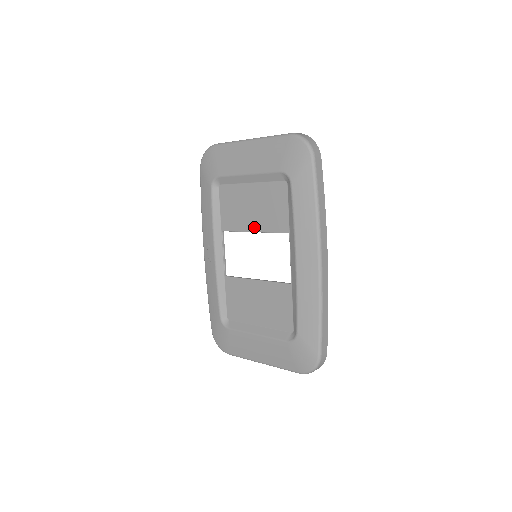
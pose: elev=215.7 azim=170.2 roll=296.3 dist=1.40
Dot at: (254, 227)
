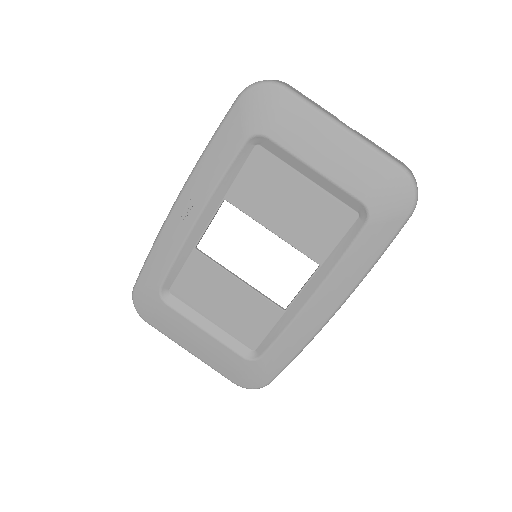
Dot at: (277, 228)
